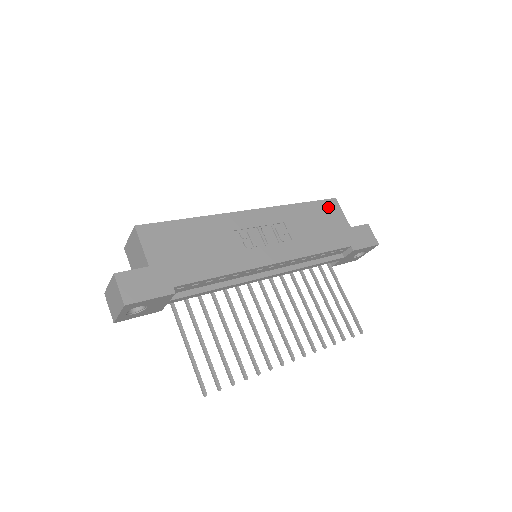
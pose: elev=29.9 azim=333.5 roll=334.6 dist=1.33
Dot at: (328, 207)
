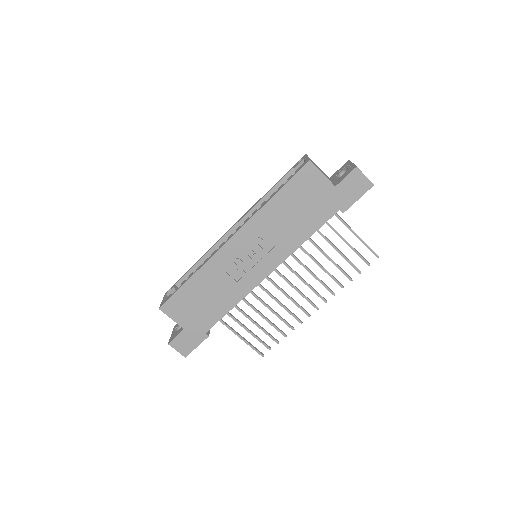
Dot at: (303, 180)
